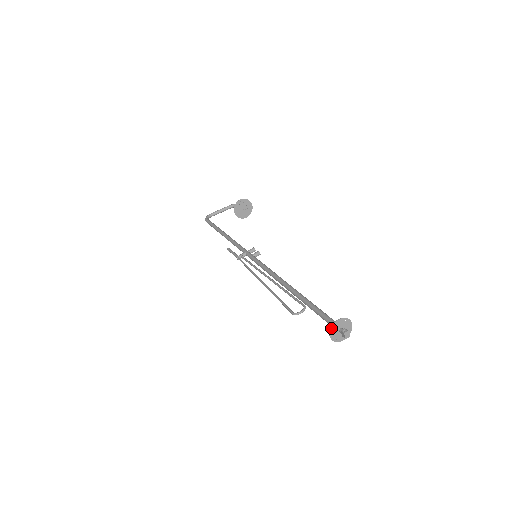
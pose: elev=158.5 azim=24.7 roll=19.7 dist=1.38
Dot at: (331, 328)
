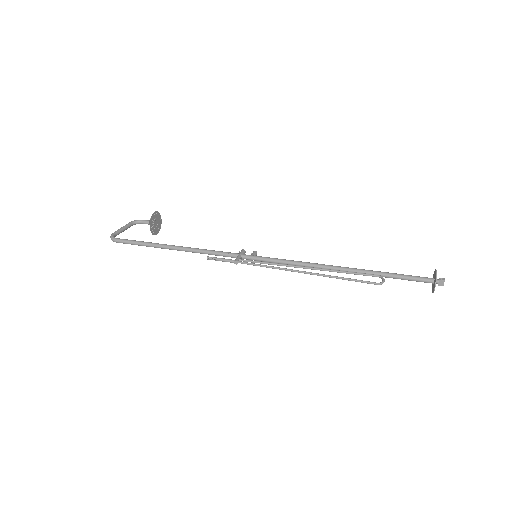
Dot at: (436, 279)
